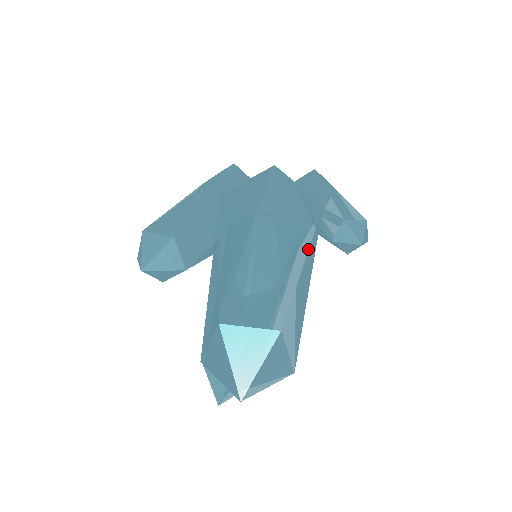
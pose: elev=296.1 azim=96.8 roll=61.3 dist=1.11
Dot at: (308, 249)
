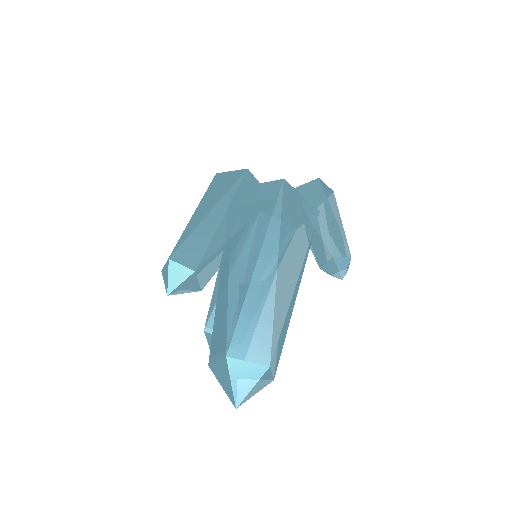
Dot at: (300, 273)
